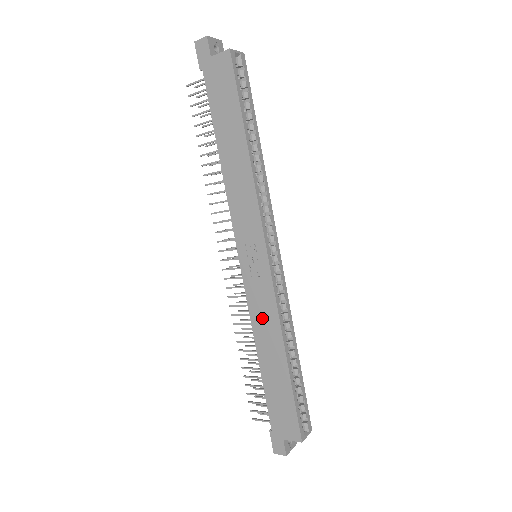
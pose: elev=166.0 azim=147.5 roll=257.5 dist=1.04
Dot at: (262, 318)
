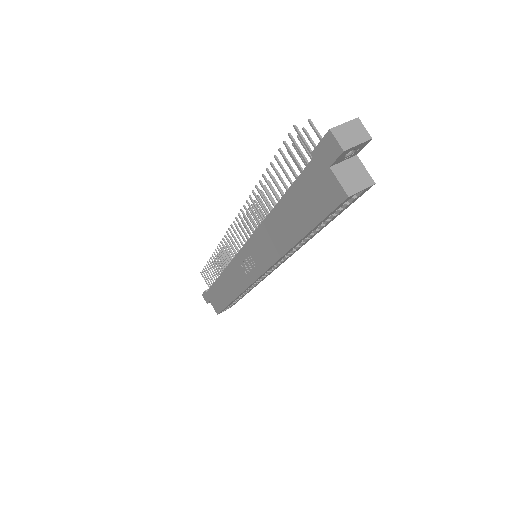
Dot at: (233, 278)
